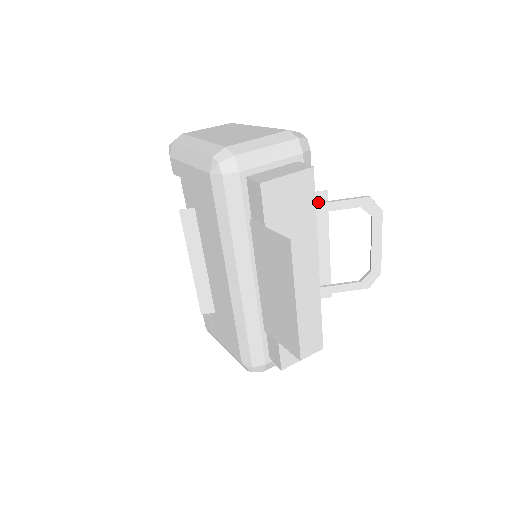
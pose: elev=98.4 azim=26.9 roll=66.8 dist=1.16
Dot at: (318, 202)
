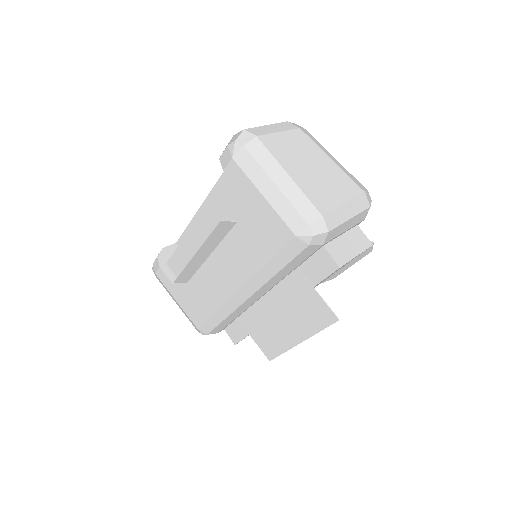
Dot at: occluded
